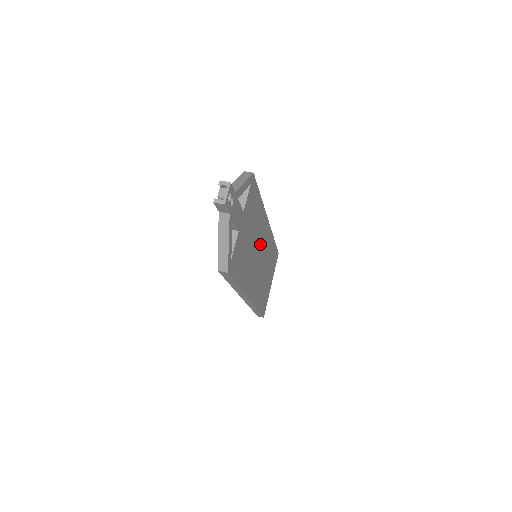
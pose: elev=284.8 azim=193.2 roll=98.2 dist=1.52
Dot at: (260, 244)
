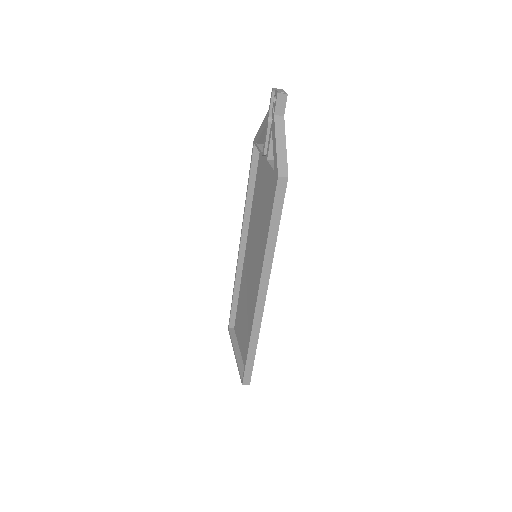
Dot at: occluded
